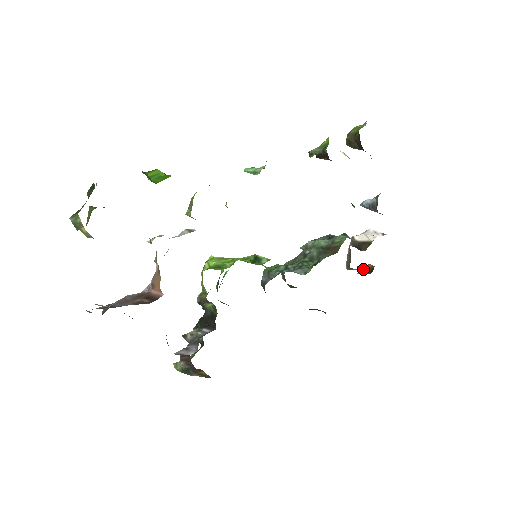
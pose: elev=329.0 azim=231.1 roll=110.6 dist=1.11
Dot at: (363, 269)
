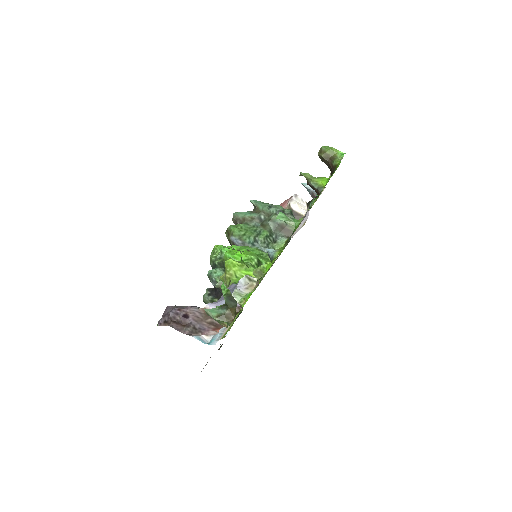
Dot at: occluded
